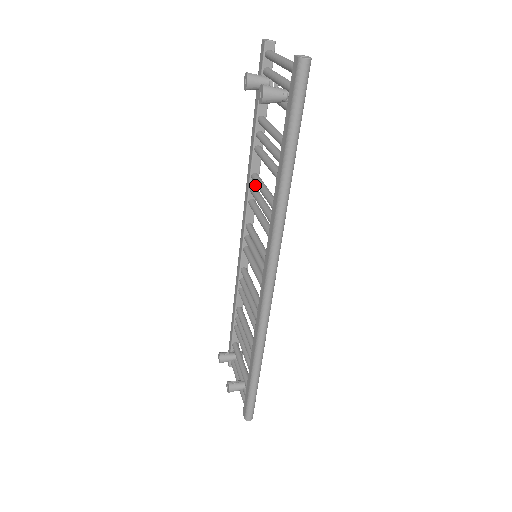
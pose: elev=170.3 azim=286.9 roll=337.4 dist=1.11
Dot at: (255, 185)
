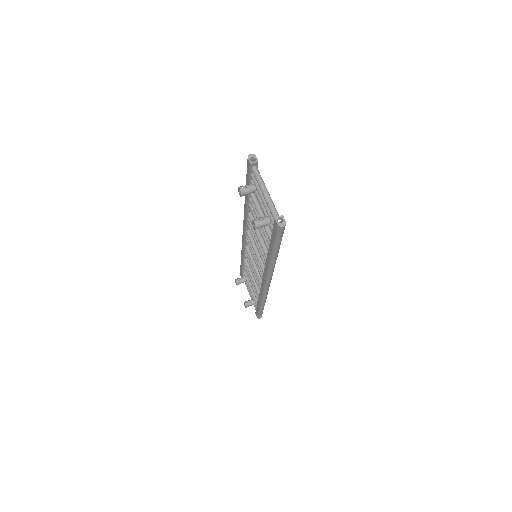
Dot at: occluded
